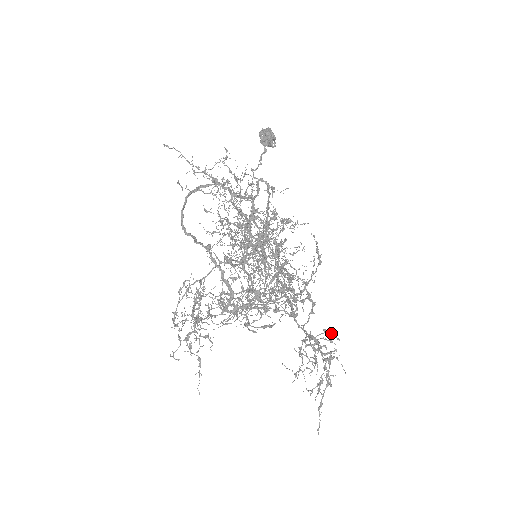
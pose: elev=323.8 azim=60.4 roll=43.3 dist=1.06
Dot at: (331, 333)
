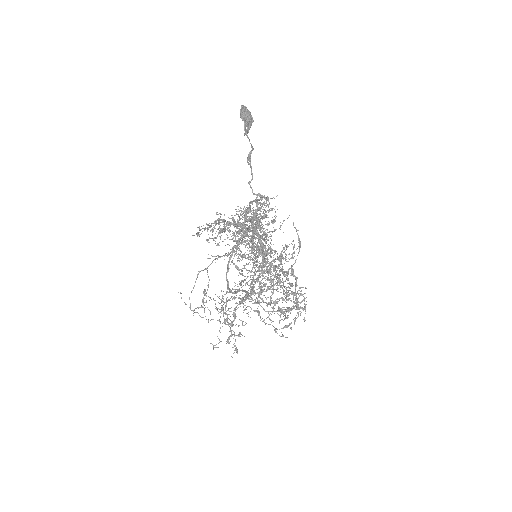
Dot at: occluded
